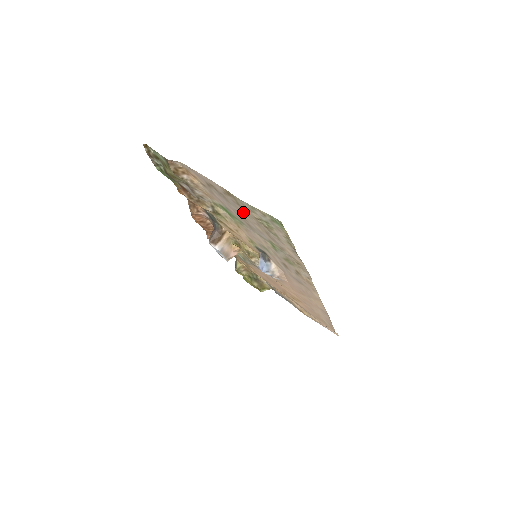
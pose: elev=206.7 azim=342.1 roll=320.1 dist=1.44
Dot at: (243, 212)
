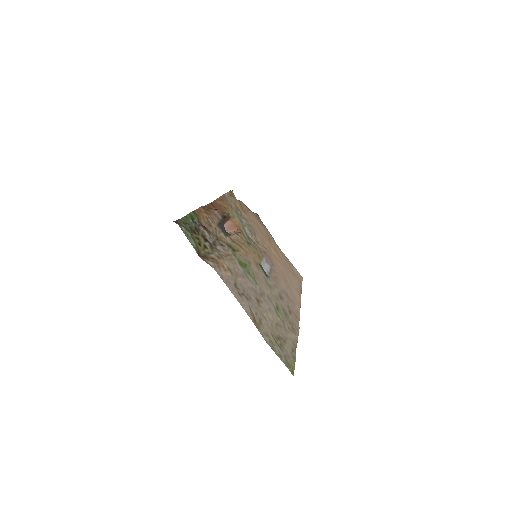
Dot at: (262, 314)
